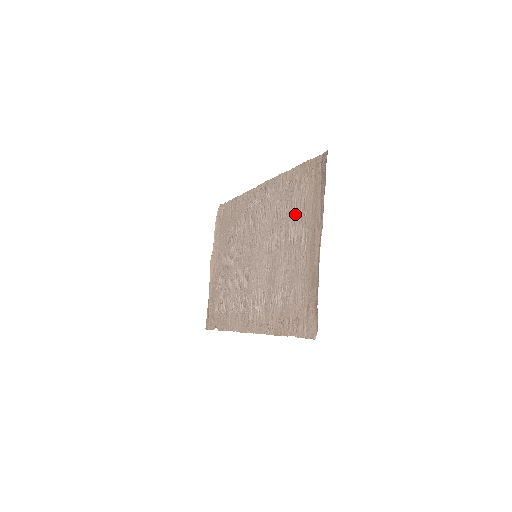
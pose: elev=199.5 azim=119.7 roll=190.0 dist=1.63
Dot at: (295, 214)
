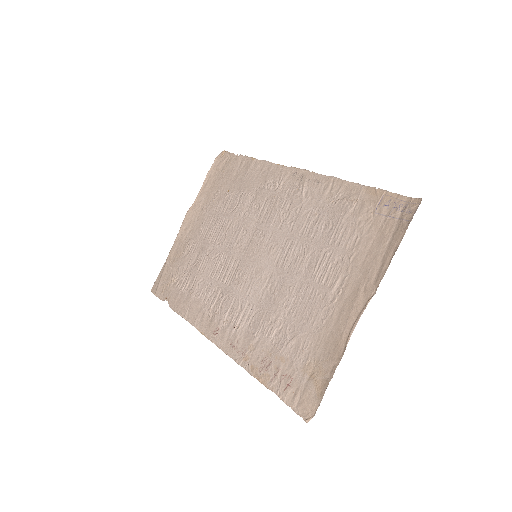
Dot at: (336, 246)
